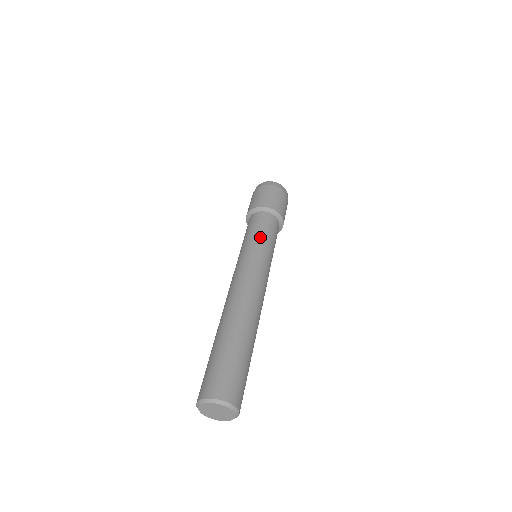
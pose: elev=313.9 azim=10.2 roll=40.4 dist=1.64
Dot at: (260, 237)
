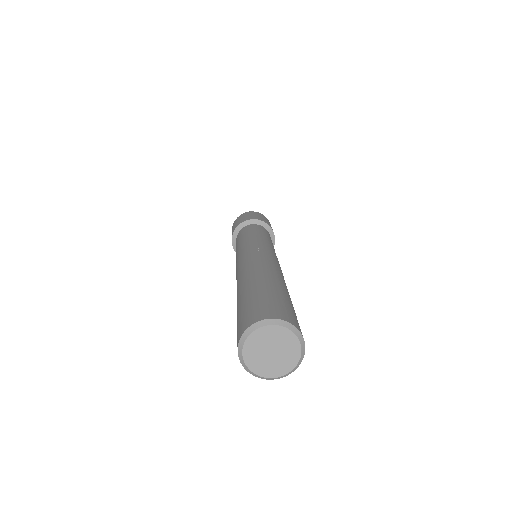
Dot at: (246, 236)
